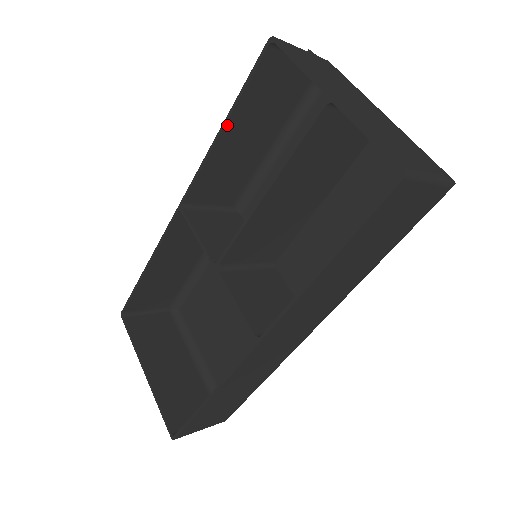
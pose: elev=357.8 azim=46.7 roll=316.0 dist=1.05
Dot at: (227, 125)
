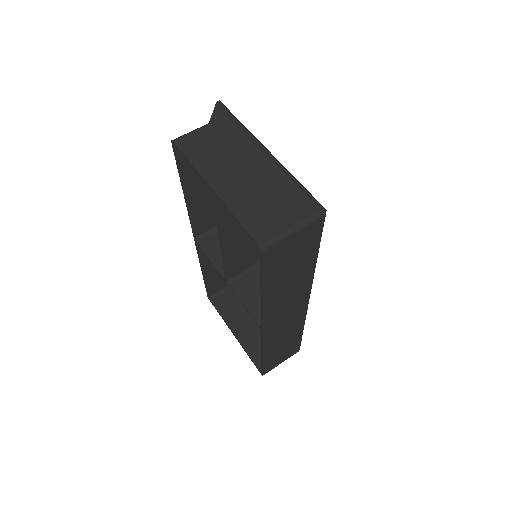
Dot at: (186, 191)
